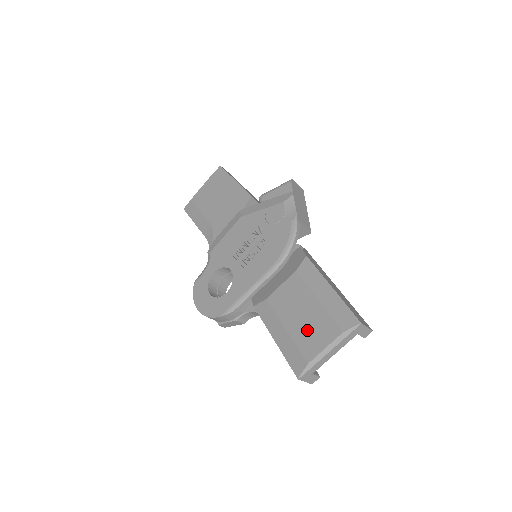
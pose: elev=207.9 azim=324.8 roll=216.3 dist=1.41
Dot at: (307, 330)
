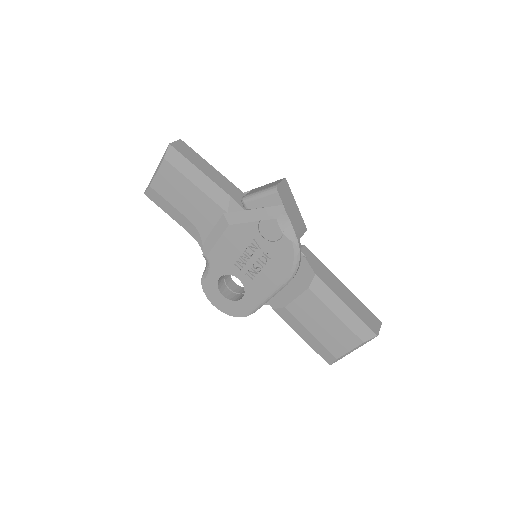
Dot at: (331, 337)
